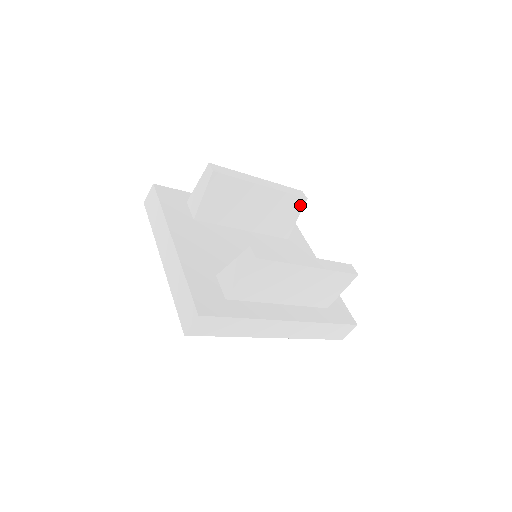
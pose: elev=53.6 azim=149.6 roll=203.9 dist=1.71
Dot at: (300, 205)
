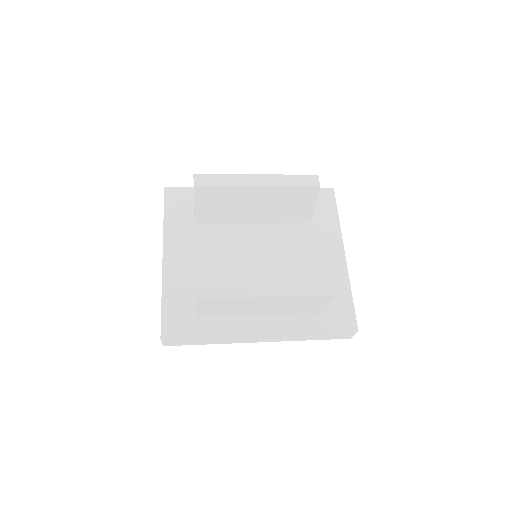
Dot at: (313, 193)
